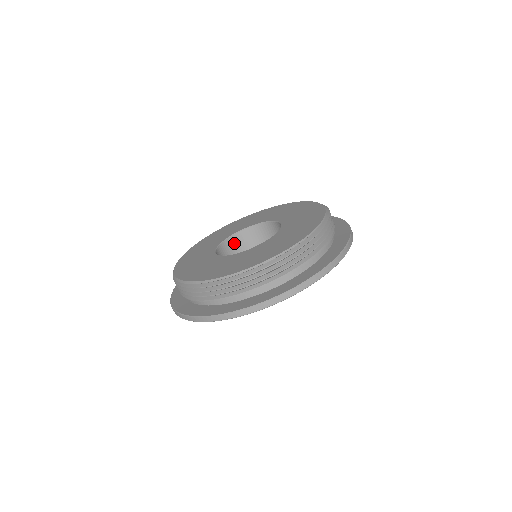
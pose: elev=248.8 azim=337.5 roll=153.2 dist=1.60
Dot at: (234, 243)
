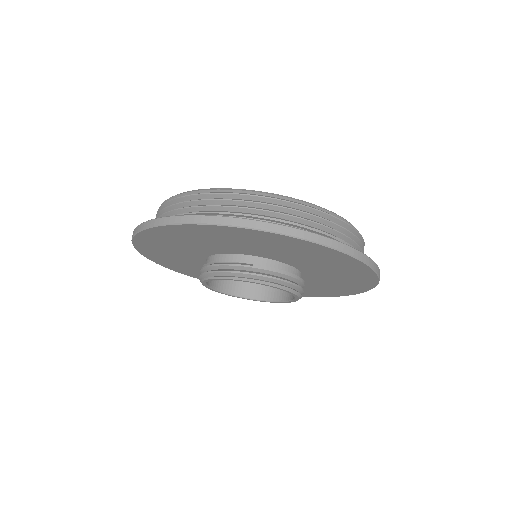
Dot at: occluded
